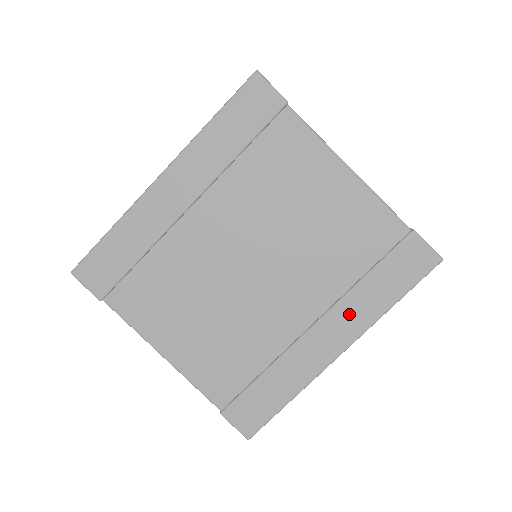
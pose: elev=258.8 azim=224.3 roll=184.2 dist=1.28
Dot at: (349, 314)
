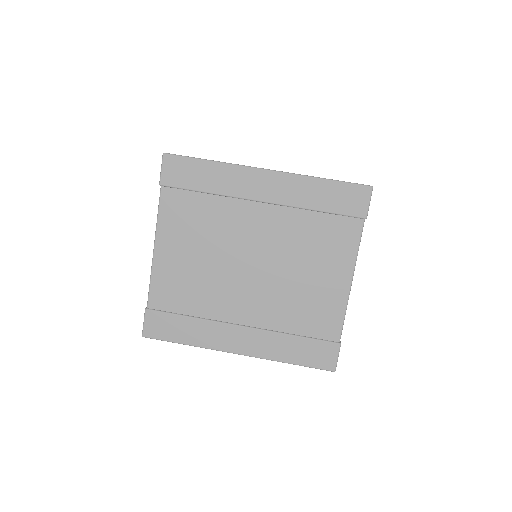
Dot at: (264, 342)
